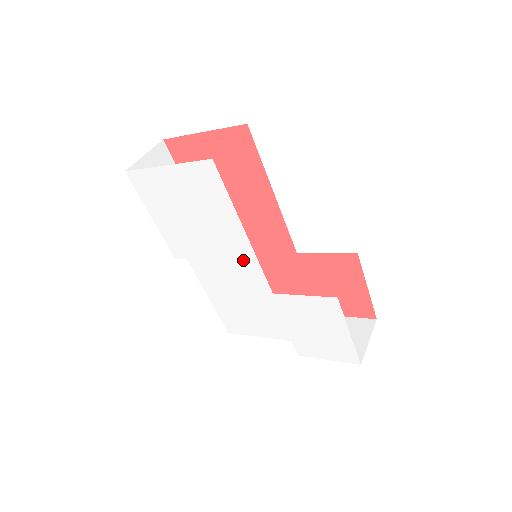
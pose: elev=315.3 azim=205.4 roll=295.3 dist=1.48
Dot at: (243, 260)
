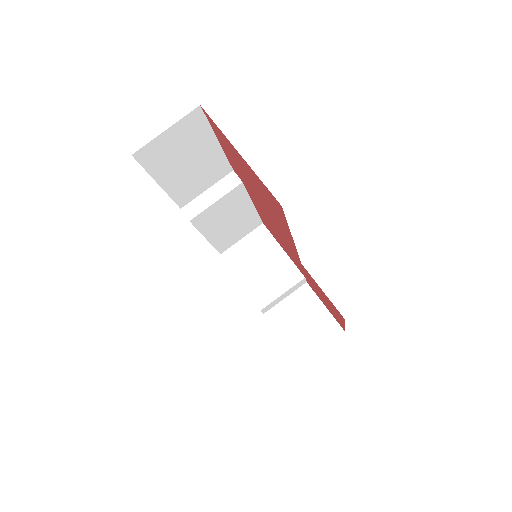
Dot at: occluded
